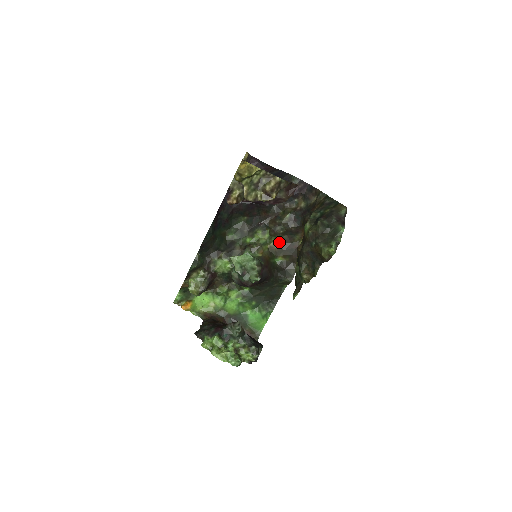
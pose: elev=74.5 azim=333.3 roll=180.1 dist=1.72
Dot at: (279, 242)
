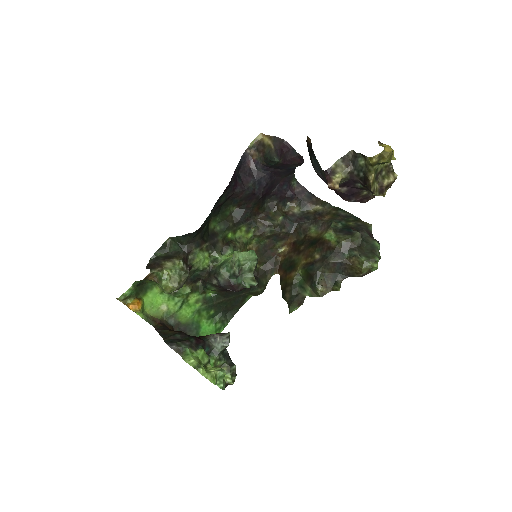
Dot at: (259, 245)
